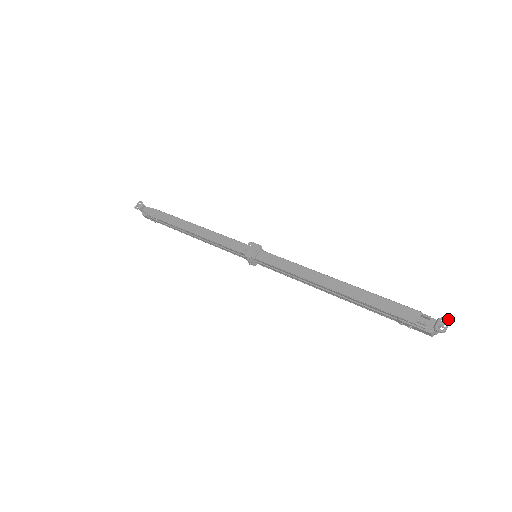
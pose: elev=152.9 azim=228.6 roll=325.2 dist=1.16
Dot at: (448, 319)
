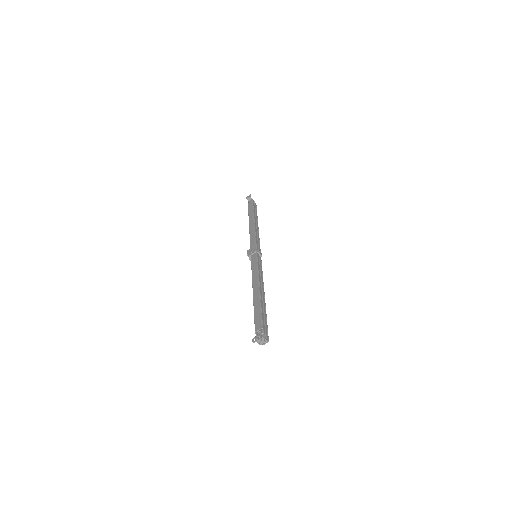
Dot at: (261, 337)
